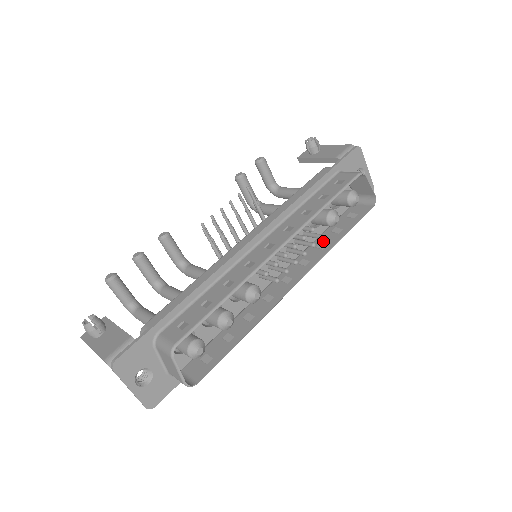
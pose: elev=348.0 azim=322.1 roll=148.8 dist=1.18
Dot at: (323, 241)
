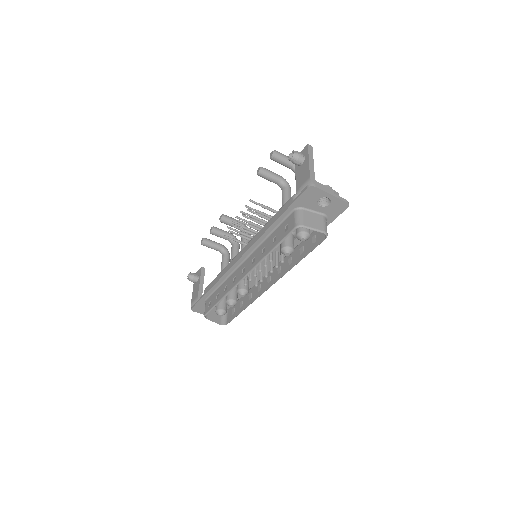
Dot at: (293, 256)
